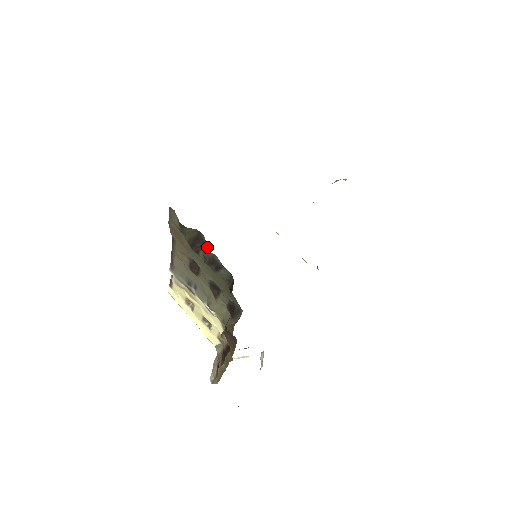
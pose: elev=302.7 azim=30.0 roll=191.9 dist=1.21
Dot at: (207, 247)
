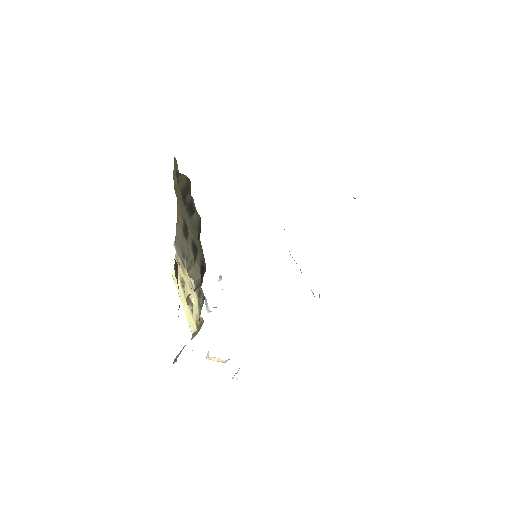
Dot at: occluded
